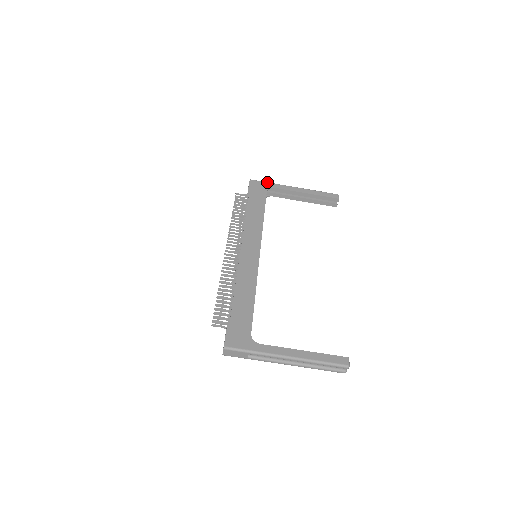
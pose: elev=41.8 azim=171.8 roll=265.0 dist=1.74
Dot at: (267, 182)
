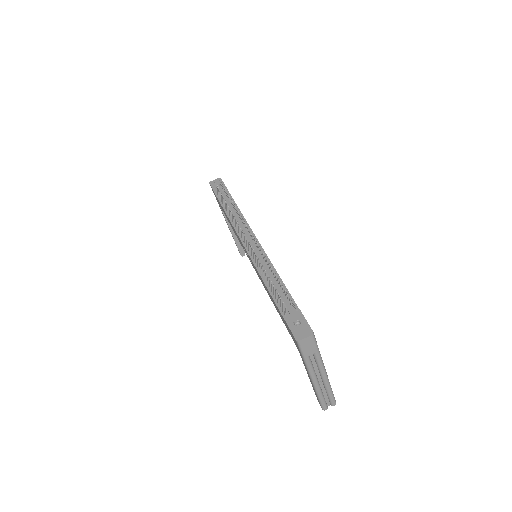
Dot at: occluded
